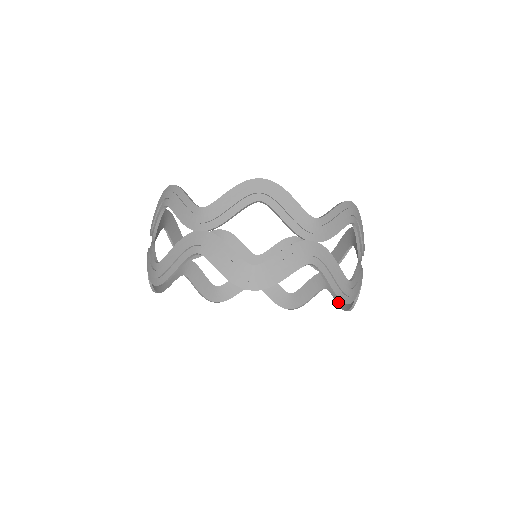
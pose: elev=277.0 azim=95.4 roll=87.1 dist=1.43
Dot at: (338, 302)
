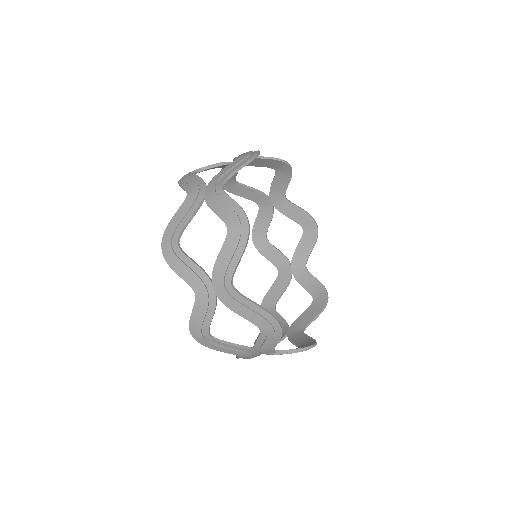
Dot at: (268, 294)
